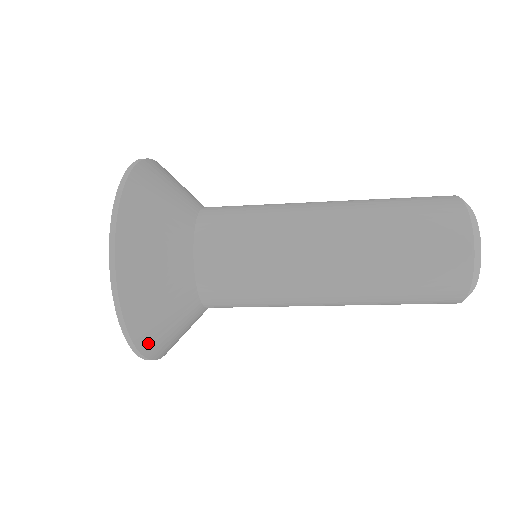
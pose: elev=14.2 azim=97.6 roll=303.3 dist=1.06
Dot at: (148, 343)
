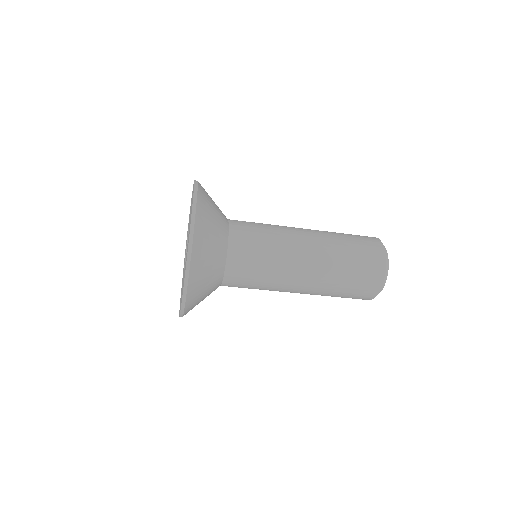
Dot at: (197, 256)
